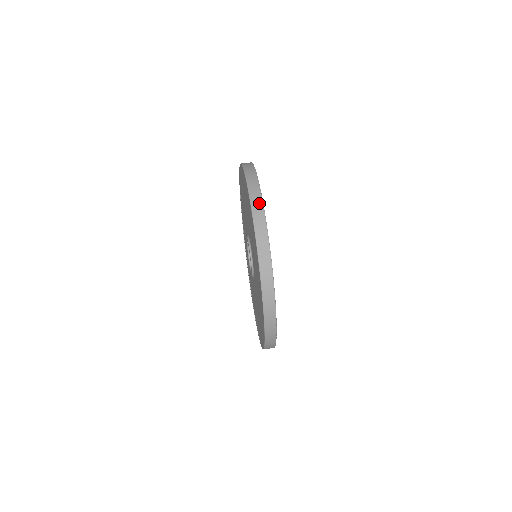
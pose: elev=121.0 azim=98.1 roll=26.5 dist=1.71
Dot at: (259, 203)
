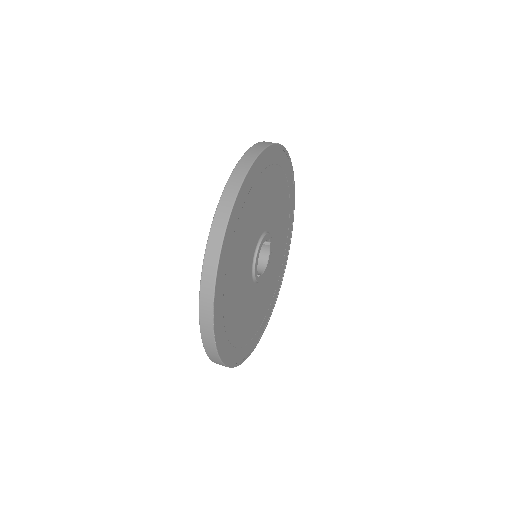
Dot at: (255, 153)
